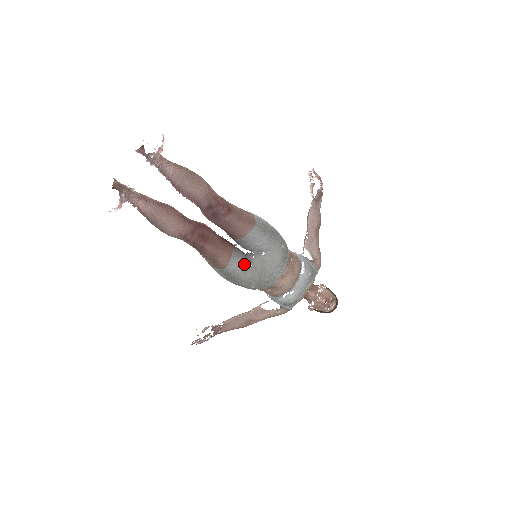
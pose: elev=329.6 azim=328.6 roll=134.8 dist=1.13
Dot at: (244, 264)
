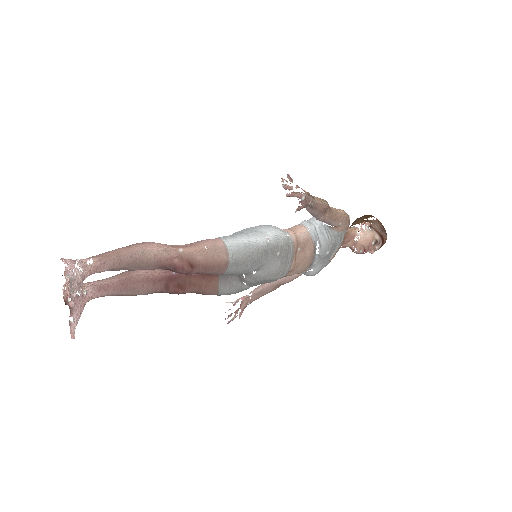
Dot at: (236, 287)
